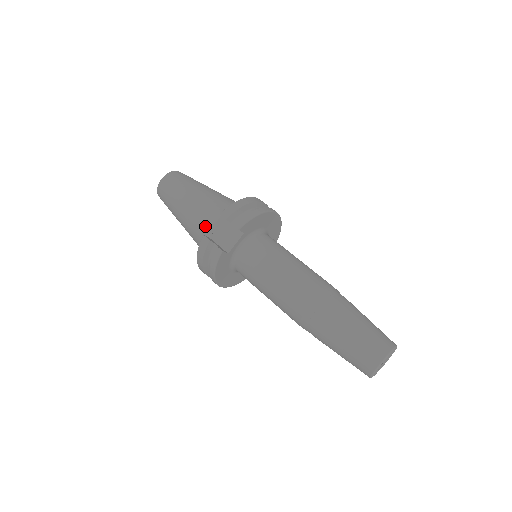
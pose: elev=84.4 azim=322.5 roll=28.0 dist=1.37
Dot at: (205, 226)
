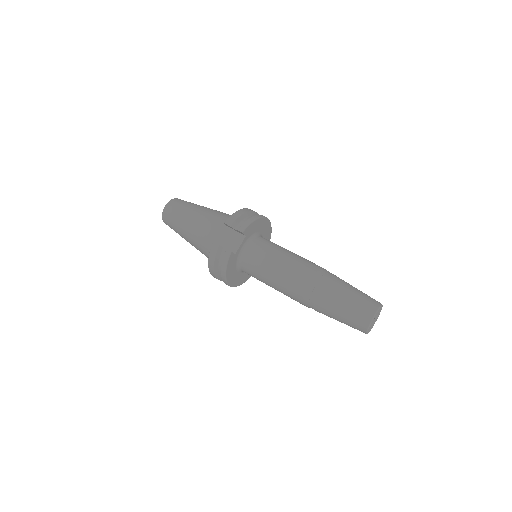
Dot at: (211, 236)
